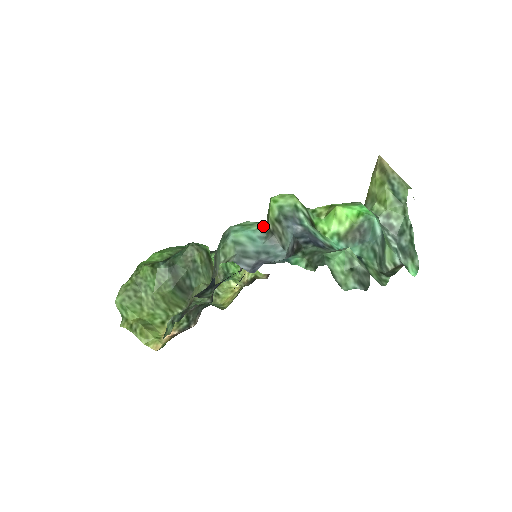
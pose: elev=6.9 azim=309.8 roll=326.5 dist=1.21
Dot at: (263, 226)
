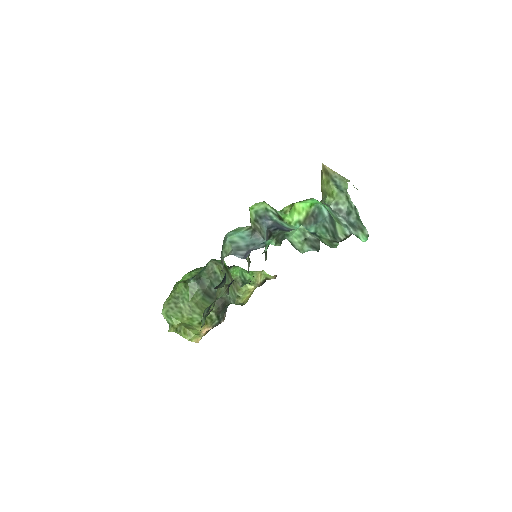
Dot at: (249, 228)
